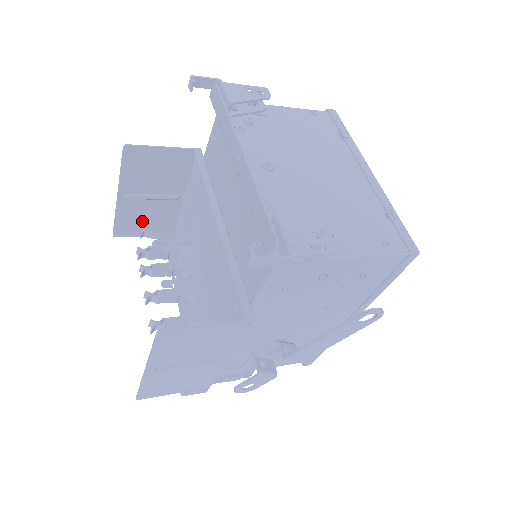
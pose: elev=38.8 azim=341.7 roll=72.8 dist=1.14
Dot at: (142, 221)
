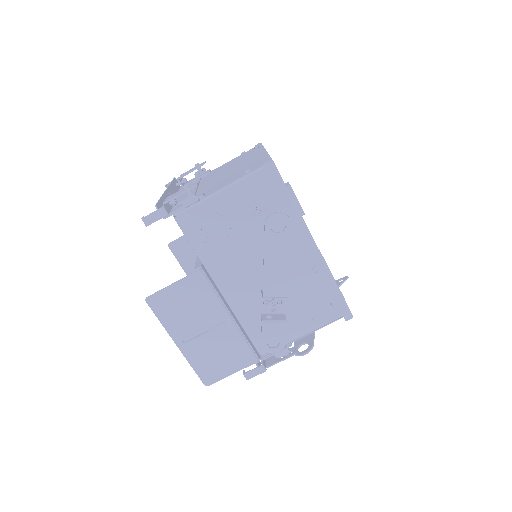
Dot at: occluded
